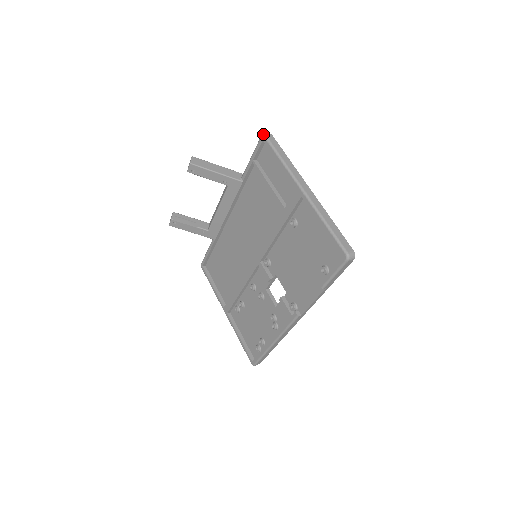
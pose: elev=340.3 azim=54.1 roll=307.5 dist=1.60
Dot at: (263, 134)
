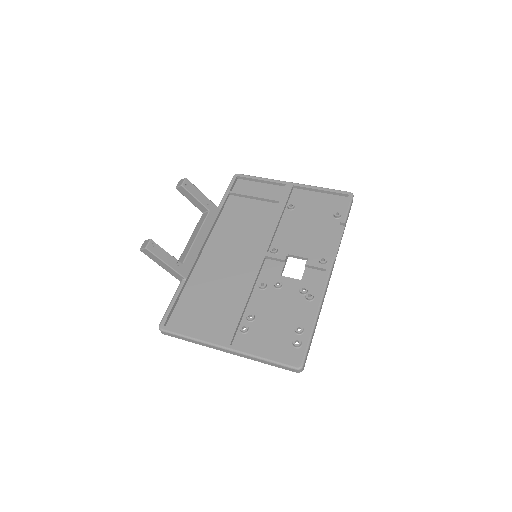
Dot at: (236, 174)
